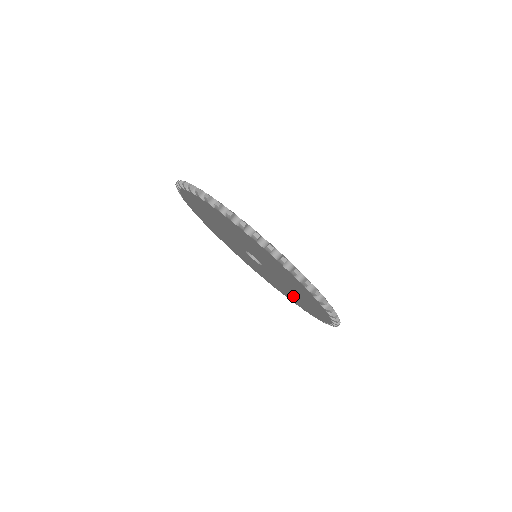
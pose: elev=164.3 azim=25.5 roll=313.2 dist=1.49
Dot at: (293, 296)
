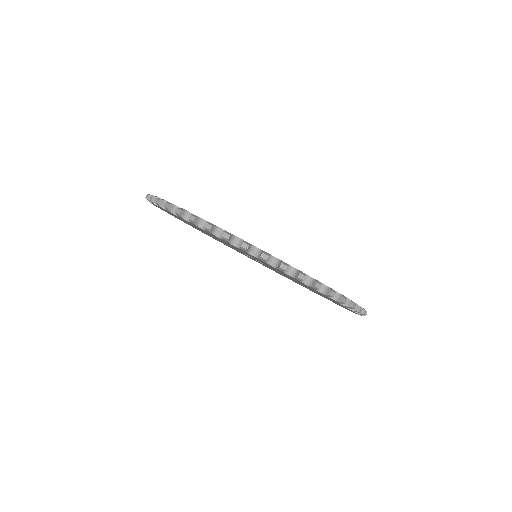
Dot at: (315, 291)
